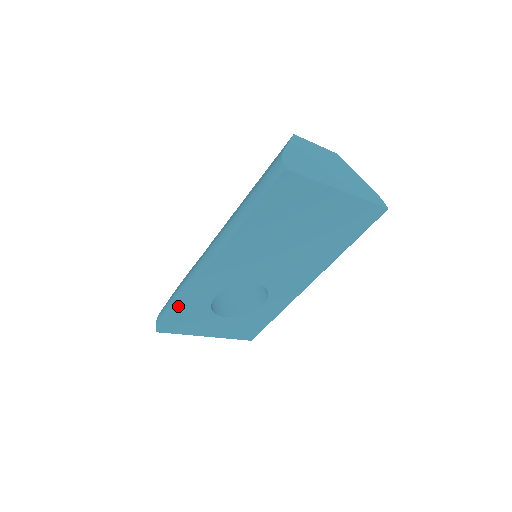
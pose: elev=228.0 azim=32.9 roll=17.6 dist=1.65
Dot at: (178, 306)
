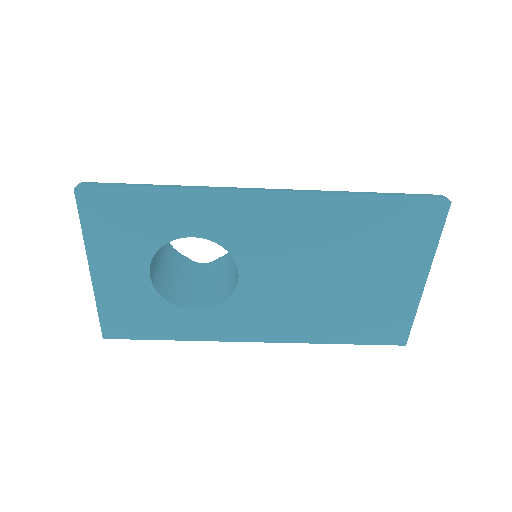
Dot at: (155, 194)
